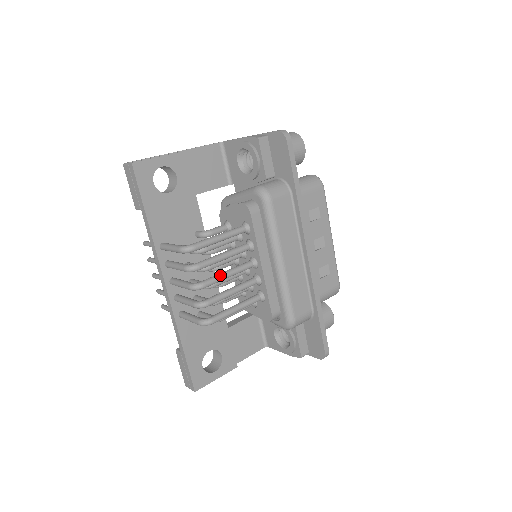
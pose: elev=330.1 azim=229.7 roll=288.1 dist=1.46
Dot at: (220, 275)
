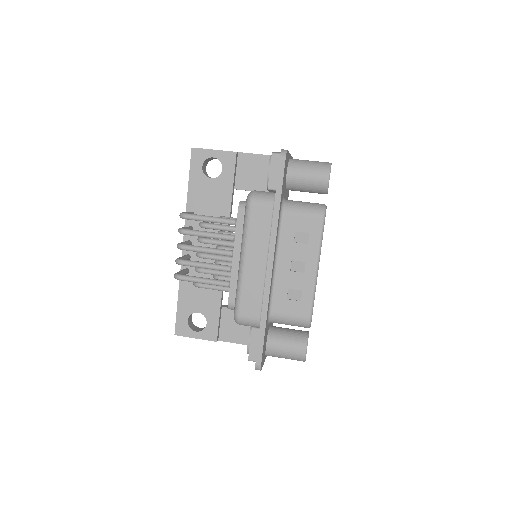
Dot at: (199, 247)
